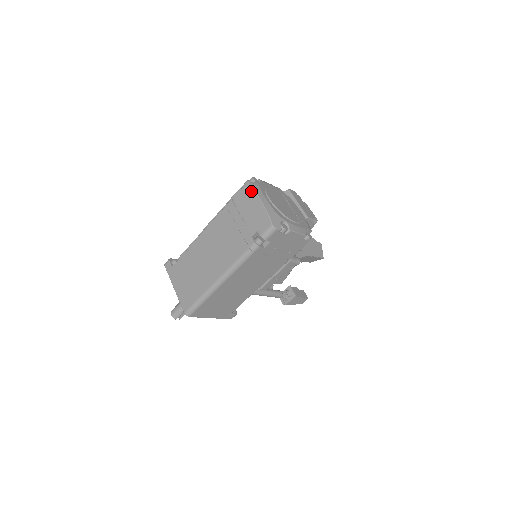
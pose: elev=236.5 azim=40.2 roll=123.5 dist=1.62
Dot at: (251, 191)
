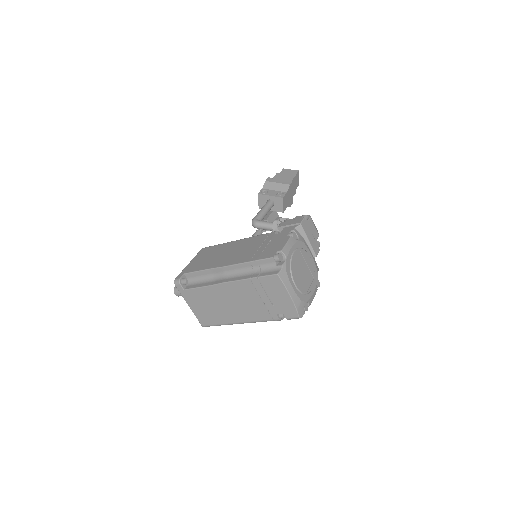
Dot at: (280, 284)
